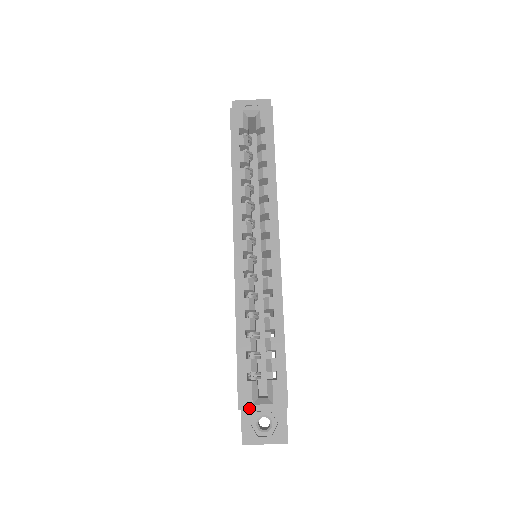
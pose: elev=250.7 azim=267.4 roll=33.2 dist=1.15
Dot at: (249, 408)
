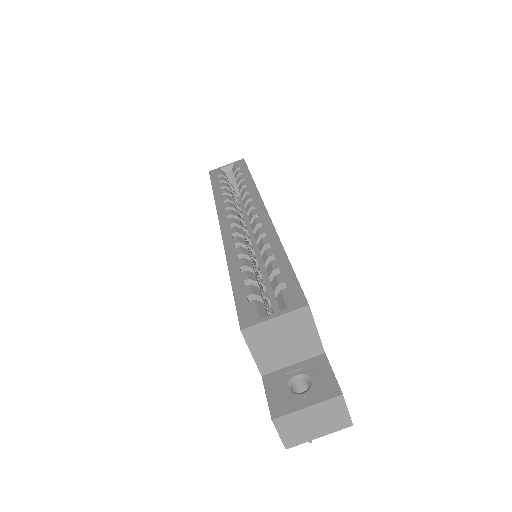
Dot at: (255, 323)
